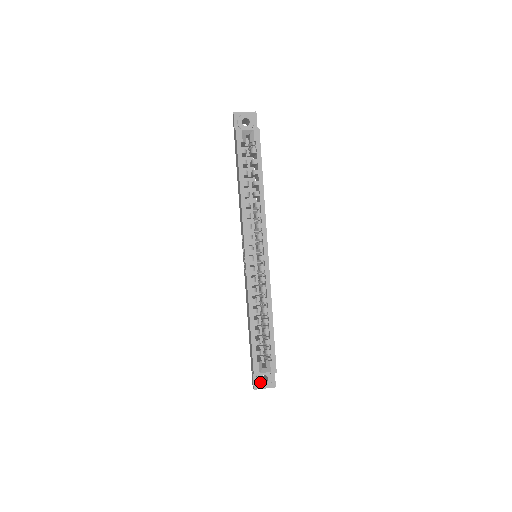
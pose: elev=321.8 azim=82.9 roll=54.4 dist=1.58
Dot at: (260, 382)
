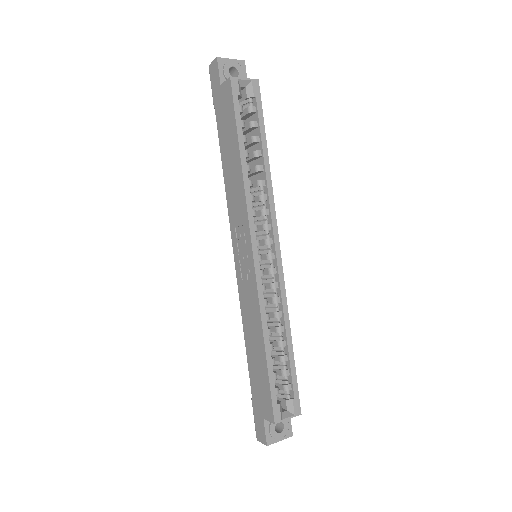
Dot at: (275, 433)
